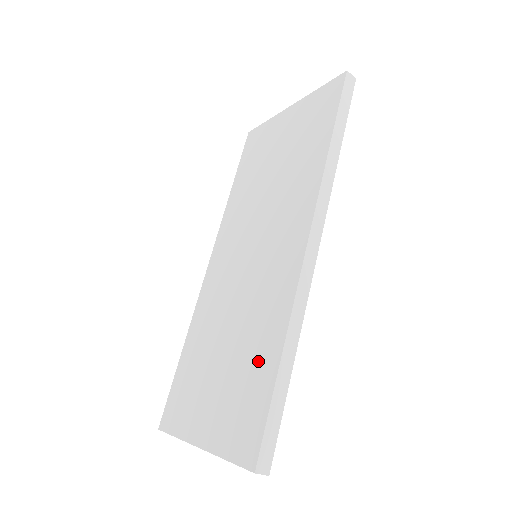
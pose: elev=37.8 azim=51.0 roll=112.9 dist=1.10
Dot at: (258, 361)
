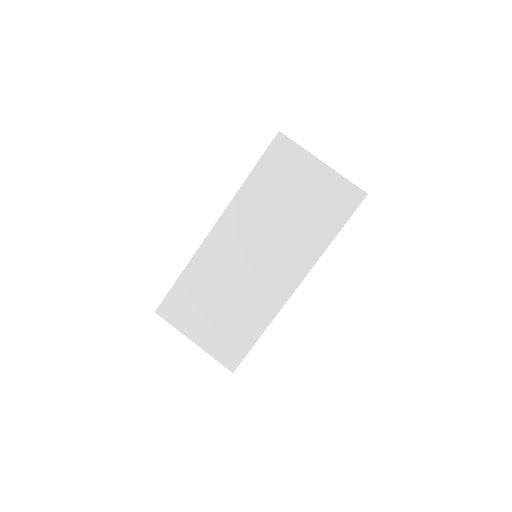
Dot at: (246, 327)
